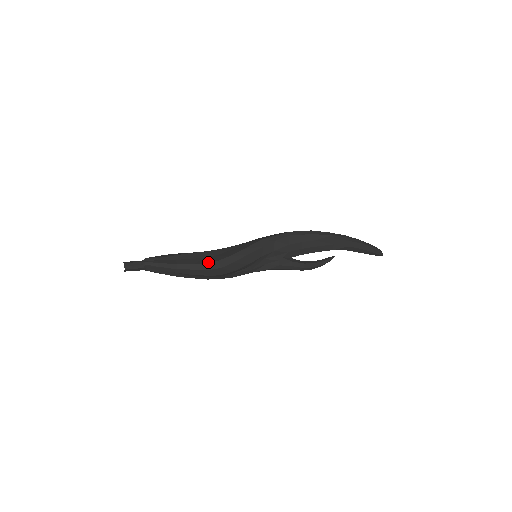
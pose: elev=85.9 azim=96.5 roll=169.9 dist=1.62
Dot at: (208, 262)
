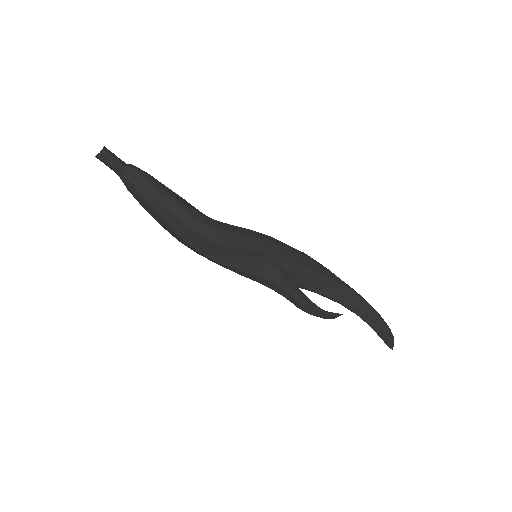
Dot at: (204, 215)
